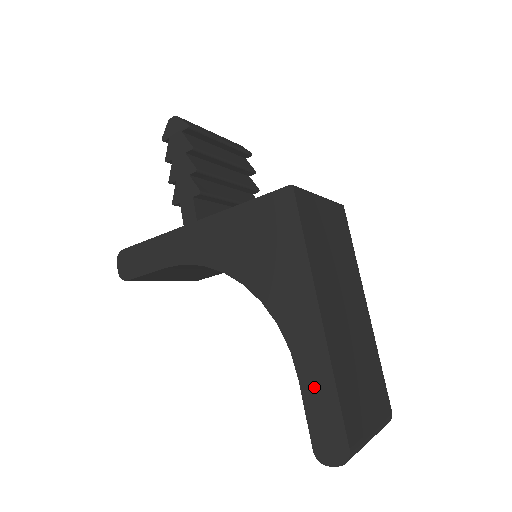
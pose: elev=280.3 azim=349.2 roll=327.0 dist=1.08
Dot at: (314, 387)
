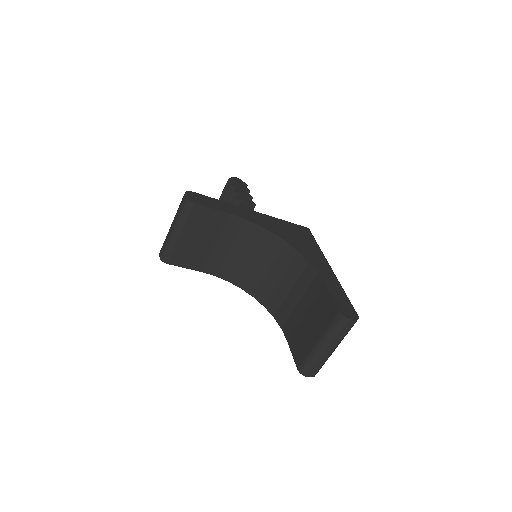
Dot at: (334, 289)
